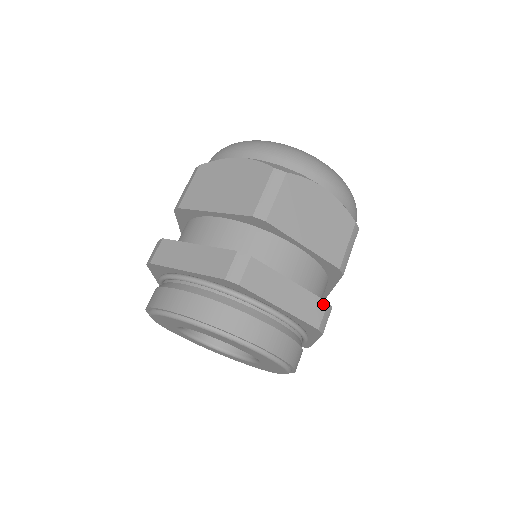
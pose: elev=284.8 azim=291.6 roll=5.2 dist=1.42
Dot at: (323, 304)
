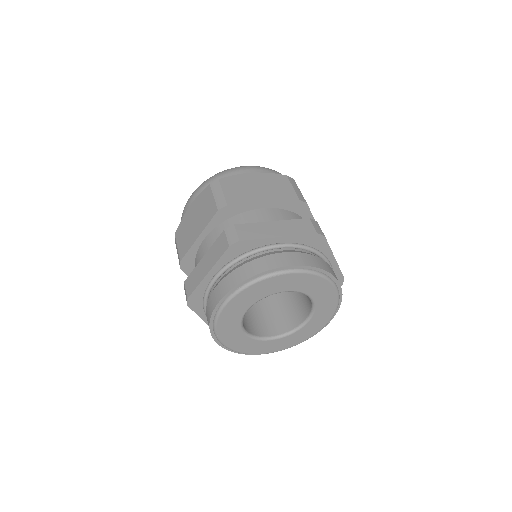
Dot at: (307, 220)
